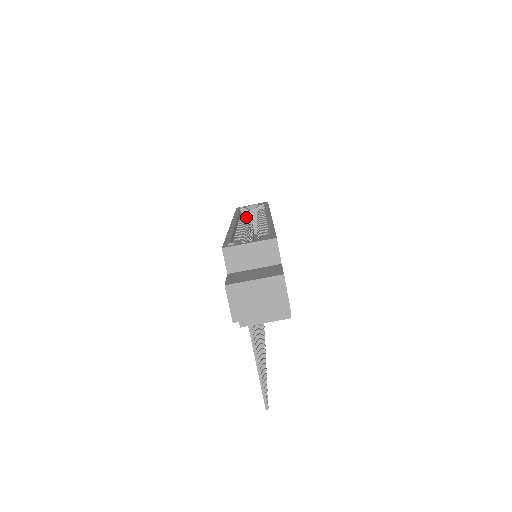
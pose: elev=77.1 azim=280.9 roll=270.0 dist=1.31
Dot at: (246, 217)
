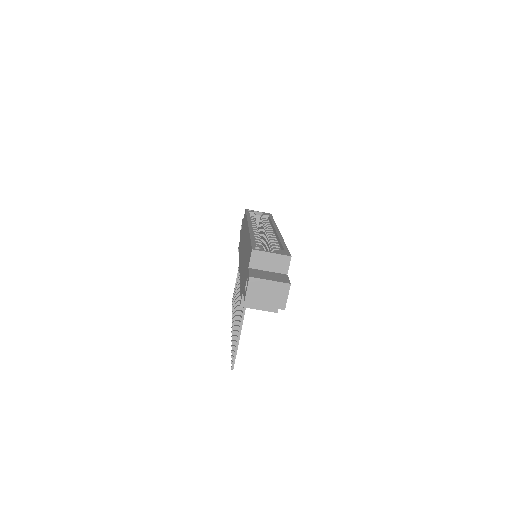
Dot at: occluded
